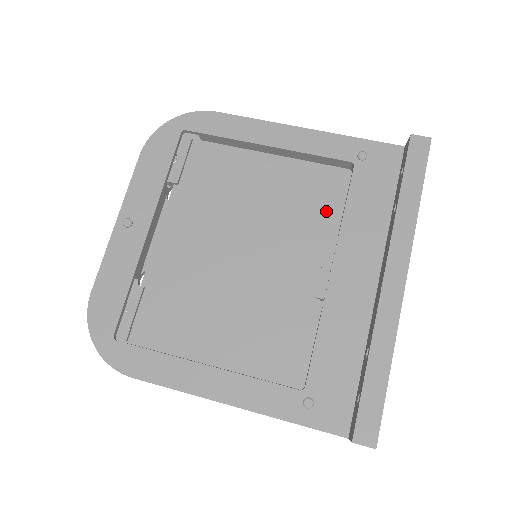
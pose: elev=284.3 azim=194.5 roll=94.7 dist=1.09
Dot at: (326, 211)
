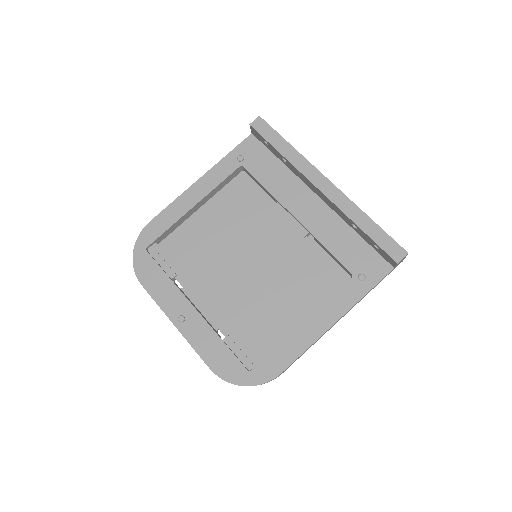
Dot at: (257, 200)
